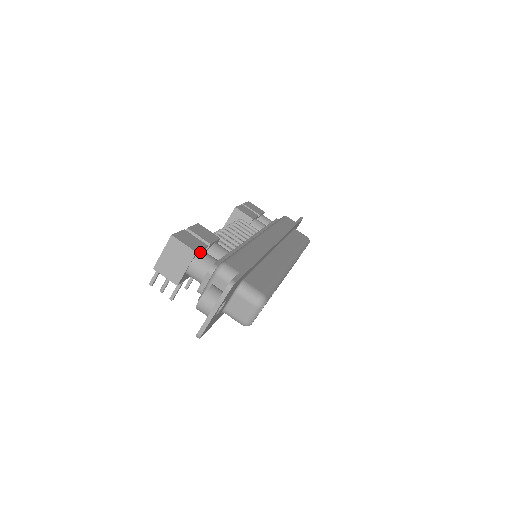
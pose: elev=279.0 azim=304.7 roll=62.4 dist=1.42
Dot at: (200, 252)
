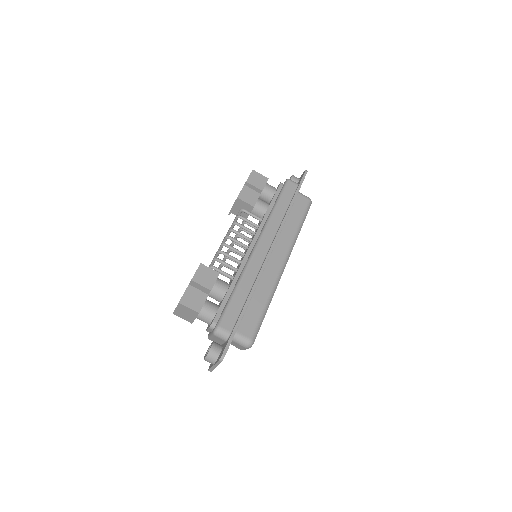
Dot at: (202, 307)
